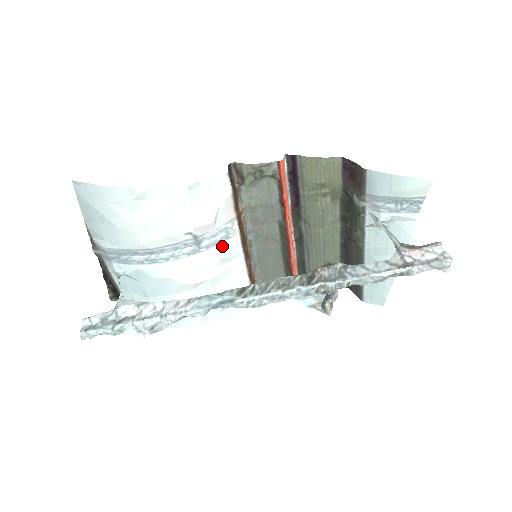
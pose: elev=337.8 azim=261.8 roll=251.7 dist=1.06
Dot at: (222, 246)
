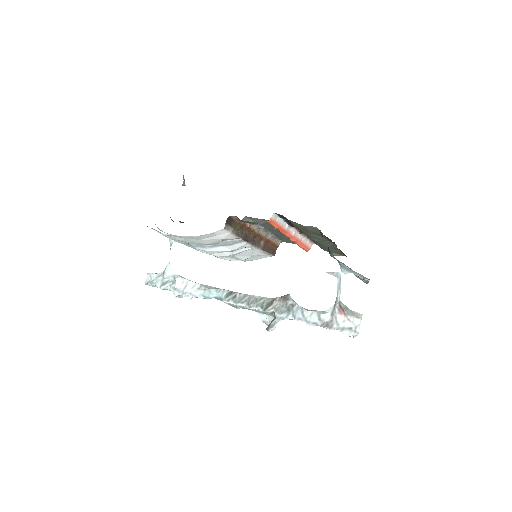
Dot at: (233, 245)
